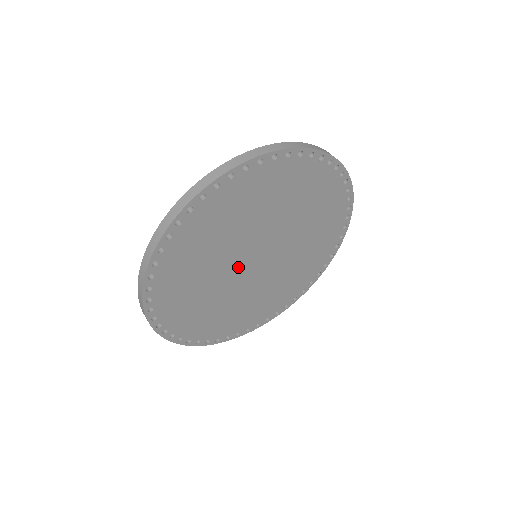
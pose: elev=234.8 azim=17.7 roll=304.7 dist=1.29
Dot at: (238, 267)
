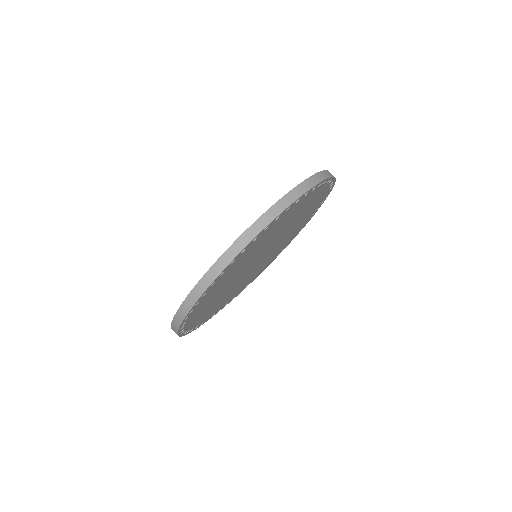
Dot at: (245, 270)
